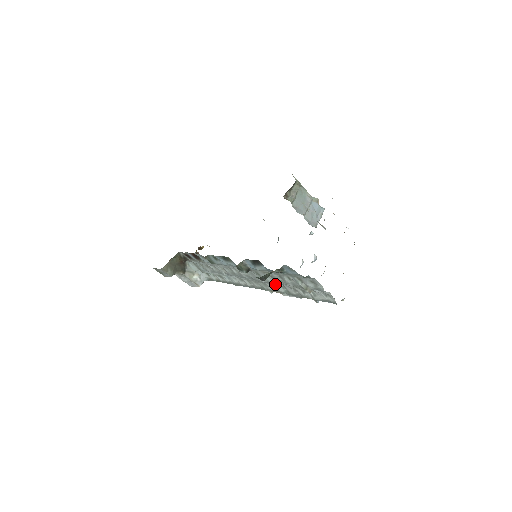
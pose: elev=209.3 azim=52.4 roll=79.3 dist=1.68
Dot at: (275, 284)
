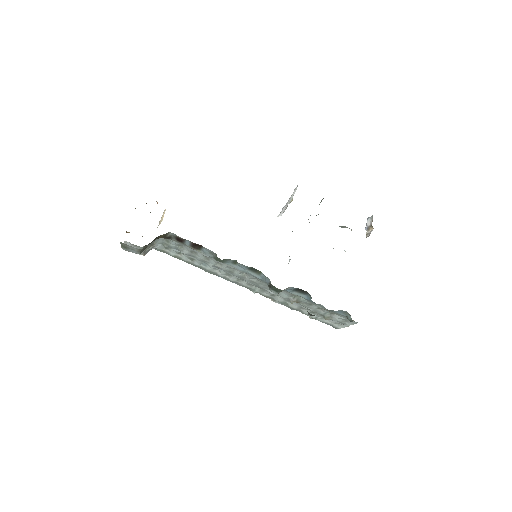
Dot at: (282, 297)
